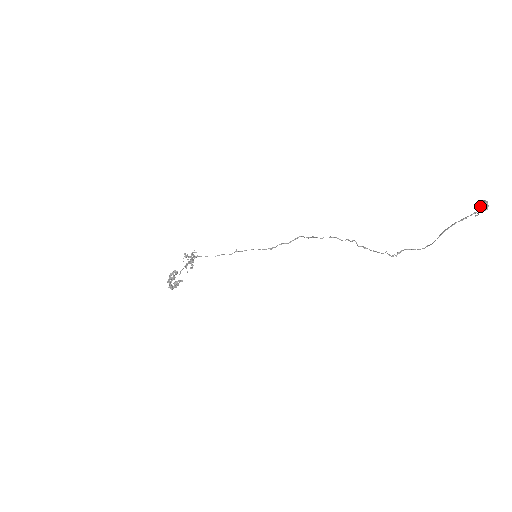
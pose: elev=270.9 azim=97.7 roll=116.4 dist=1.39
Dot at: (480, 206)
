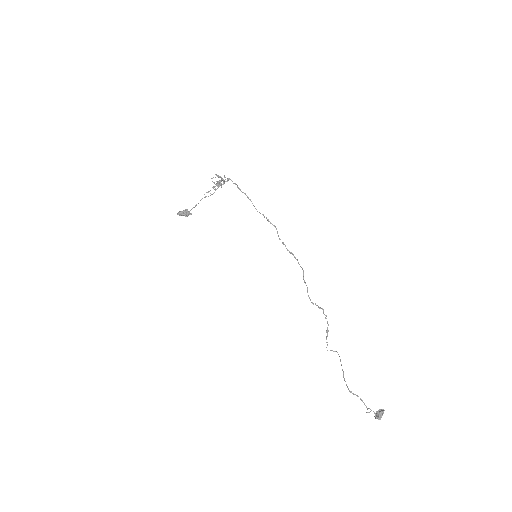
Dot at: (377, 413)
